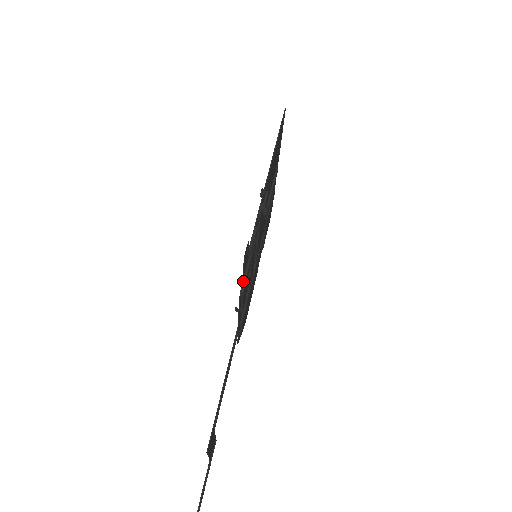
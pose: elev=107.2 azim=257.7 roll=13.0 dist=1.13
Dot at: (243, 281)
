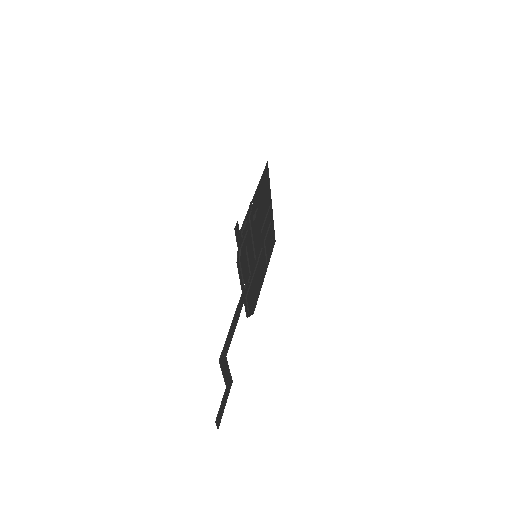
Dot at: (239, 253)
